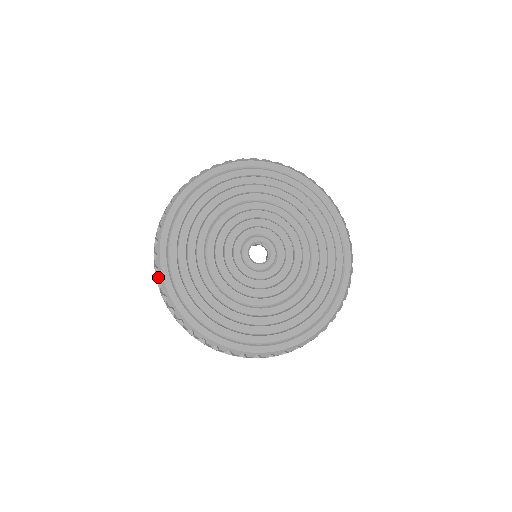
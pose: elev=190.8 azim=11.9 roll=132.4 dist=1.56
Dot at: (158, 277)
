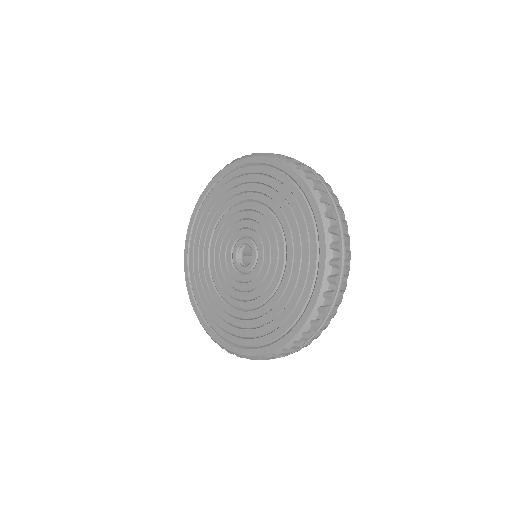
Dot at: occluded
